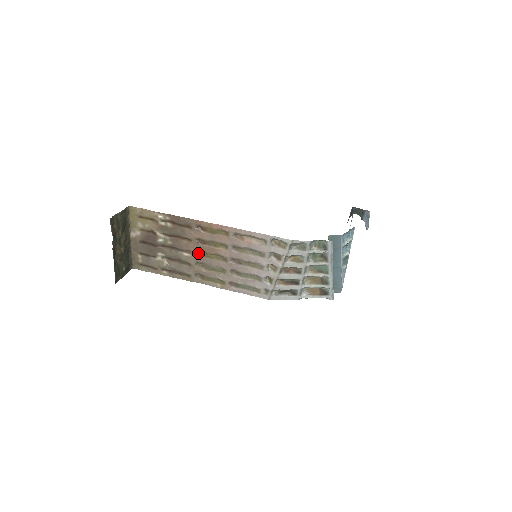
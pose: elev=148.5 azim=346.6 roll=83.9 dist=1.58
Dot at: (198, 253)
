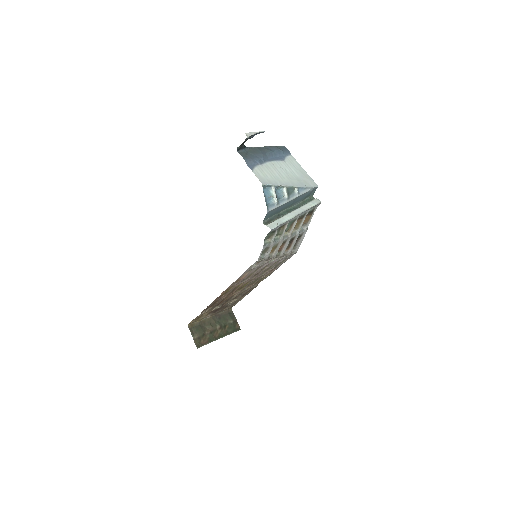
Dot at: (238, 291)
